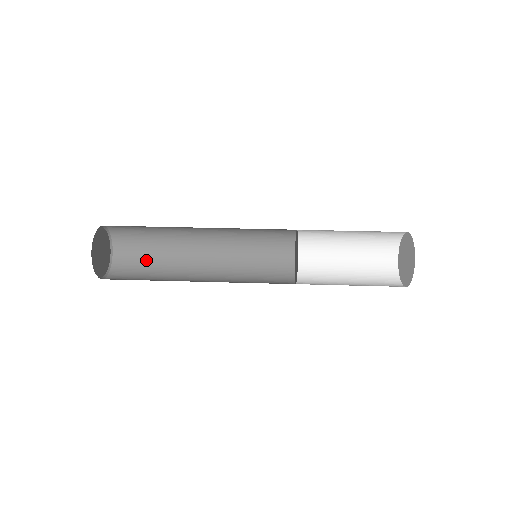
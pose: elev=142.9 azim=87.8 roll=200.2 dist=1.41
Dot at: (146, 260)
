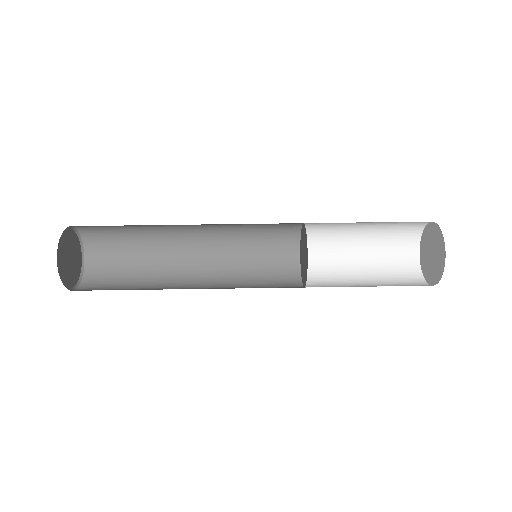
Dot at: (125, 250)
